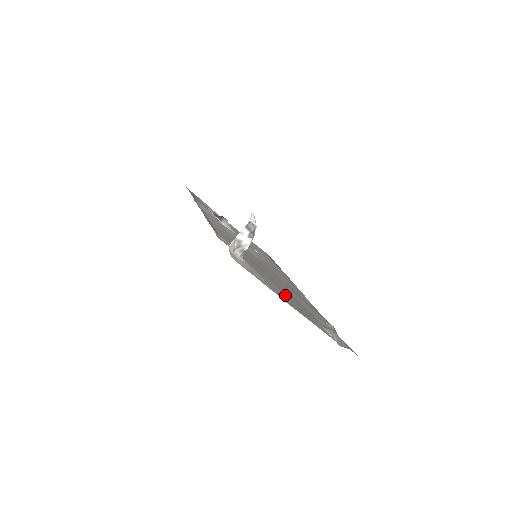
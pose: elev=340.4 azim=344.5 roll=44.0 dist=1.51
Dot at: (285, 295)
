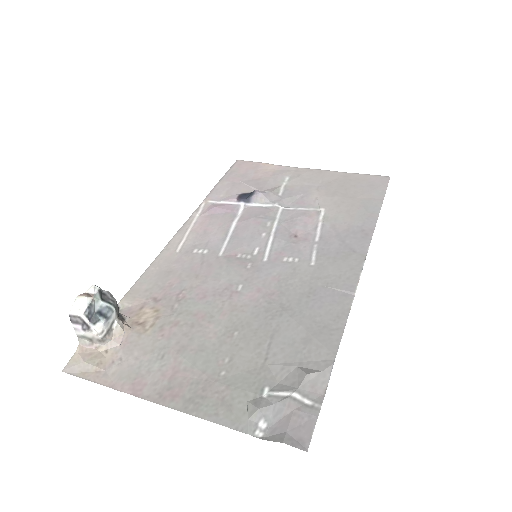
Dot at: (189, 365)
